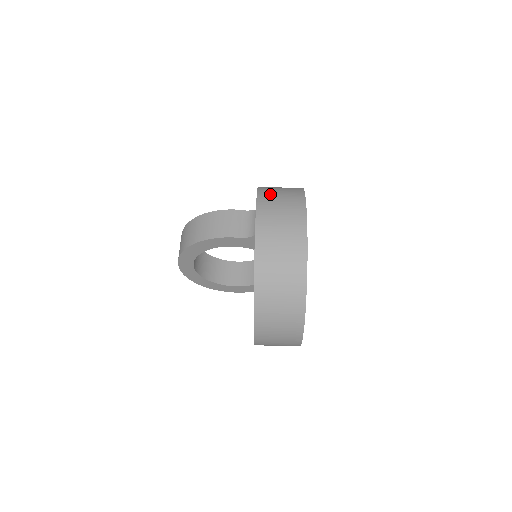
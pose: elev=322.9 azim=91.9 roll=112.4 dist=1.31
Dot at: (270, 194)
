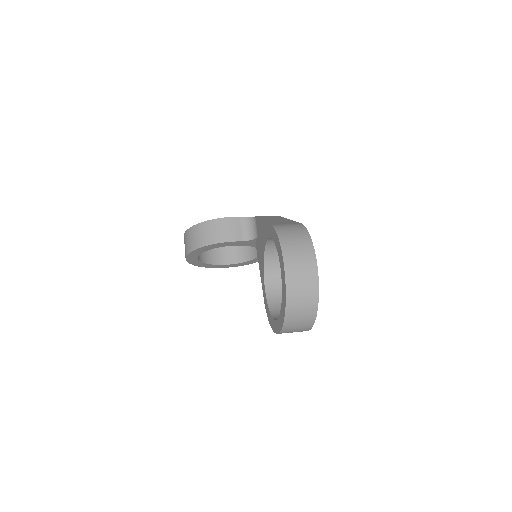
Dot at: (288, 239)
